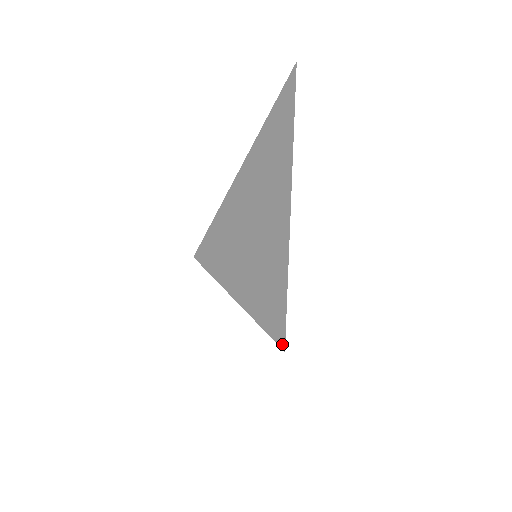
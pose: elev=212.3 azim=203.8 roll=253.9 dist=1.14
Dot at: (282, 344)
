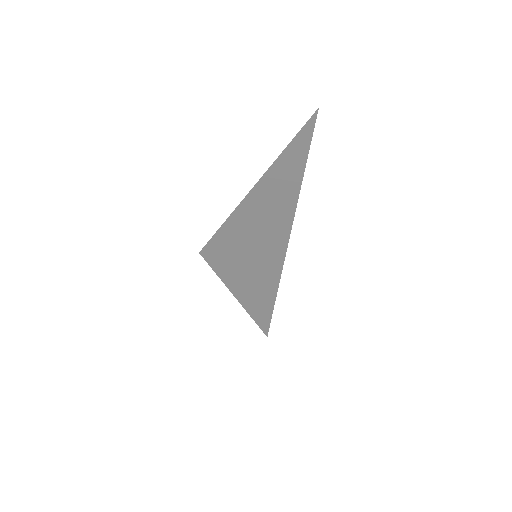
Dot at: (266, 330)
